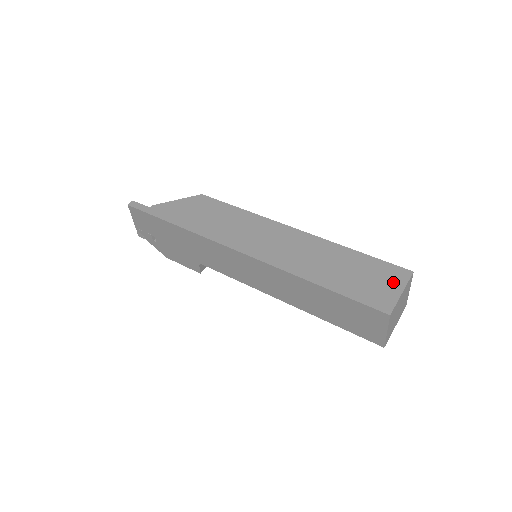
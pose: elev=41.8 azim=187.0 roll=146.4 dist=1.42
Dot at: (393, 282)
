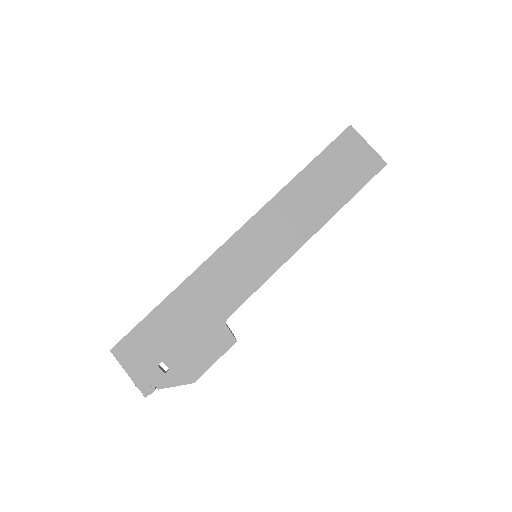
Dot at: occluded
